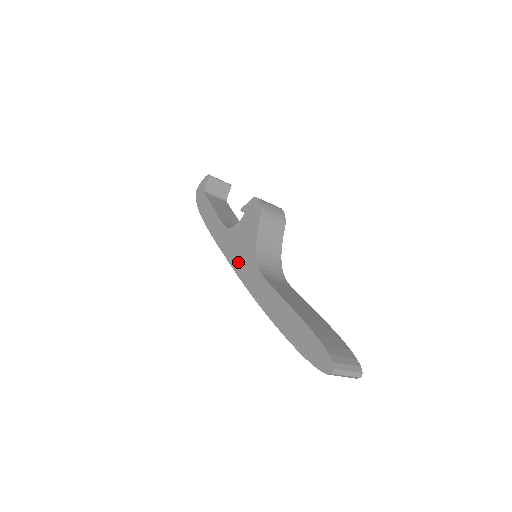
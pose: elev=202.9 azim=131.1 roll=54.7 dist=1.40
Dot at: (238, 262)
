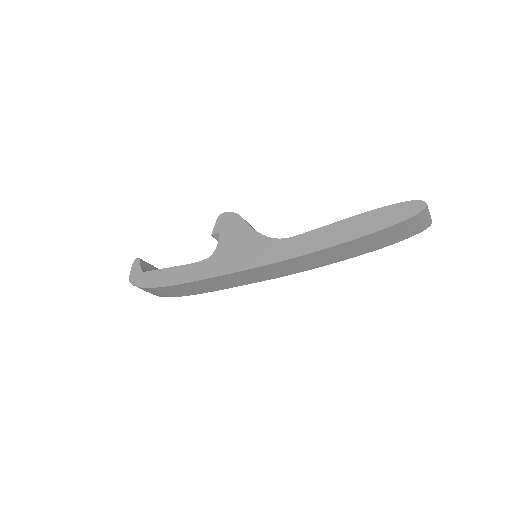
Dot at: (251, 259)
